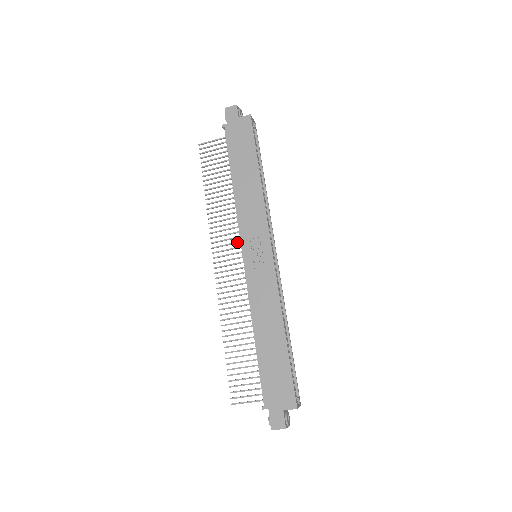
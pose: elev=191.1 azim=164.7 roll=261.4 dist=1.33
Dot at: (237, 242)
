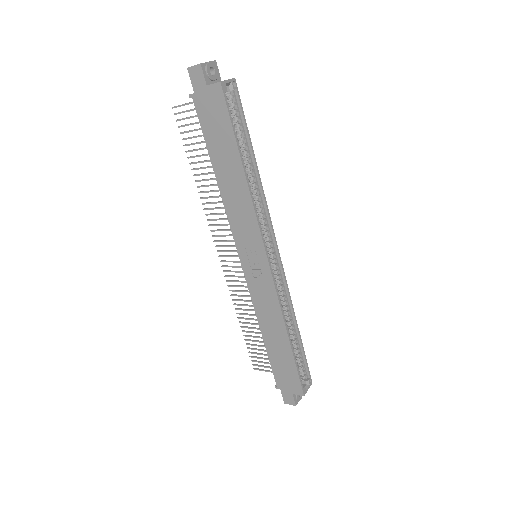
Dot at: occluded
